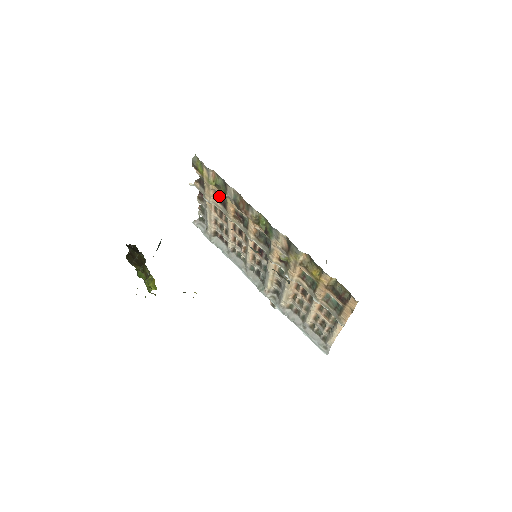
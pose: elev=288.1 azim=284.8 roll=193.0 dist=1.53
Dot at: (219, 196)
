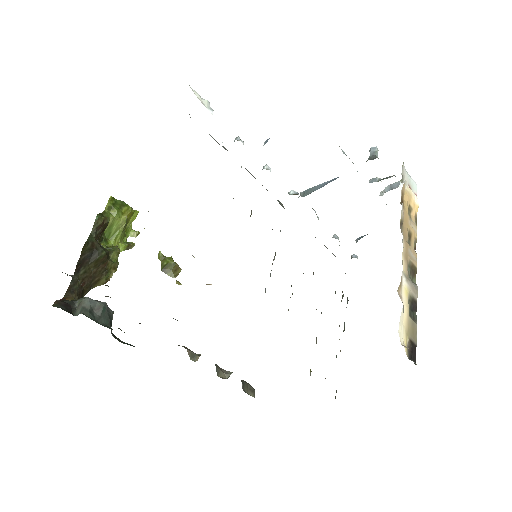
Dot at: occluded
